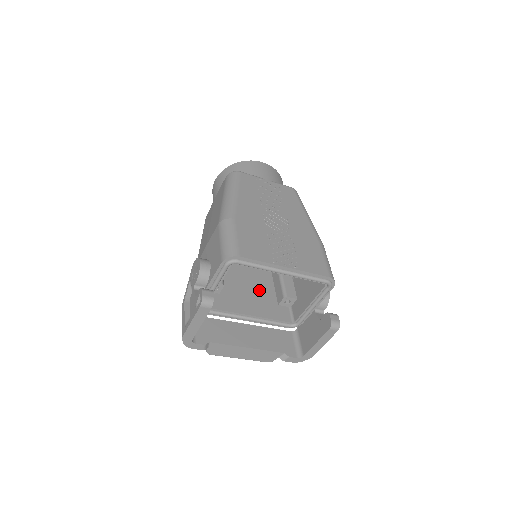
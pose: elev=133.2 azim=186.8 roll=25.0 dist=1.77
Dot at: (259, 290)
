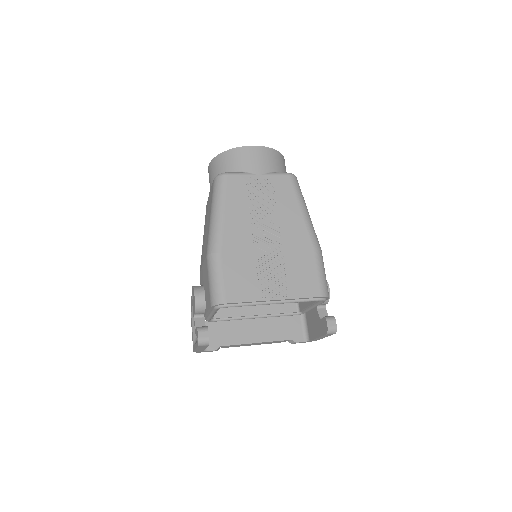
Dot at: occluded
